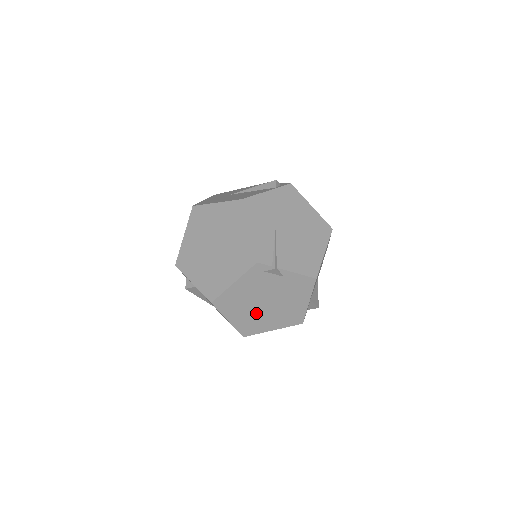
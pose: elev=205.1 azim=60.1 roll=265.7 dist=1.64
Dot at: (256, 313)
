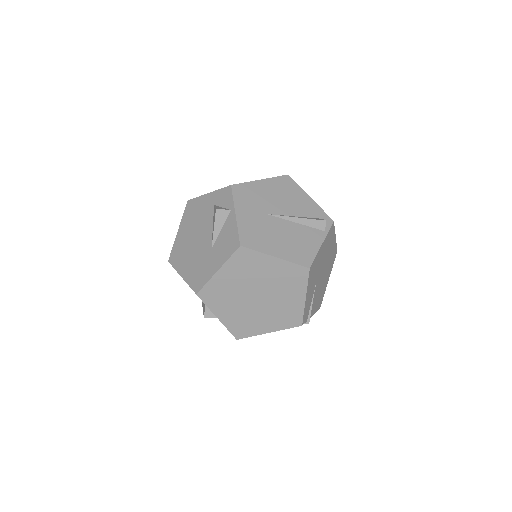
Dot at: occluded
